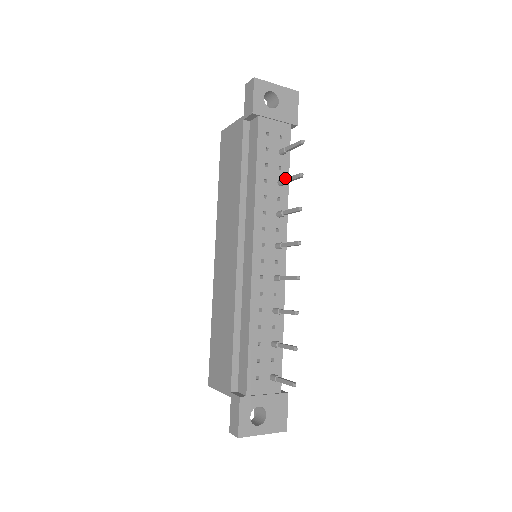
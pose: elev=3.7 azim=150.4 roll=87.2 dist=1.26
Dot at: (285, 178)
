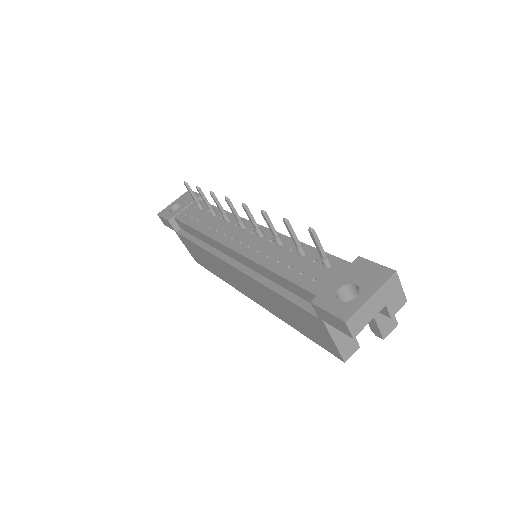
Dot at: (209, 208)
